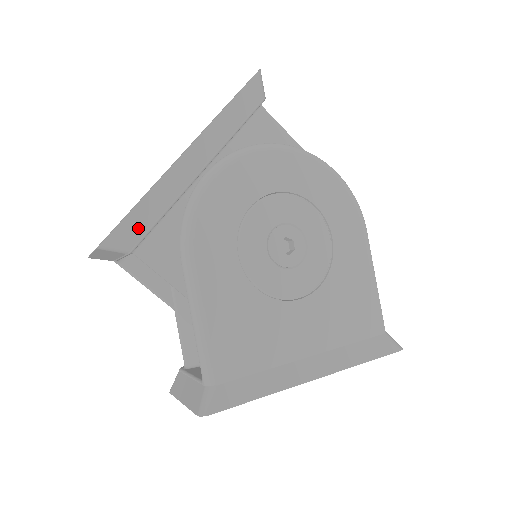
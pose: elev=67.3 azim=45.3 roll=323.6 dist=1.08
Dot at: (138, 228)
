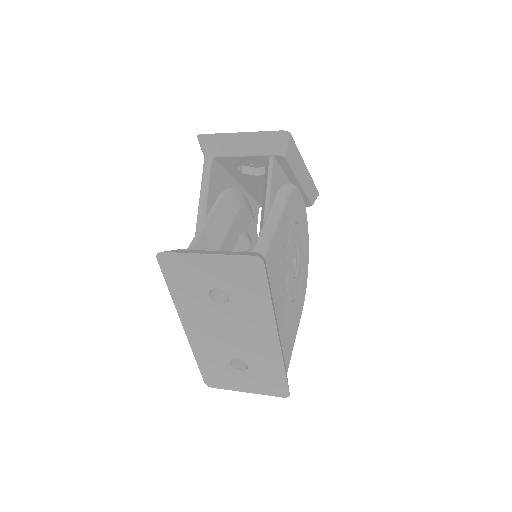
Dot at: (291, 154)
